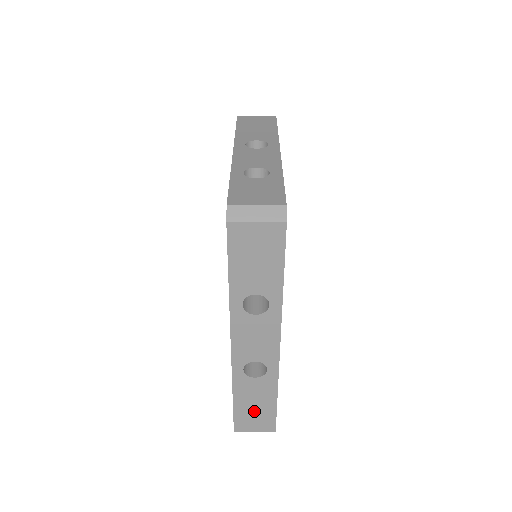
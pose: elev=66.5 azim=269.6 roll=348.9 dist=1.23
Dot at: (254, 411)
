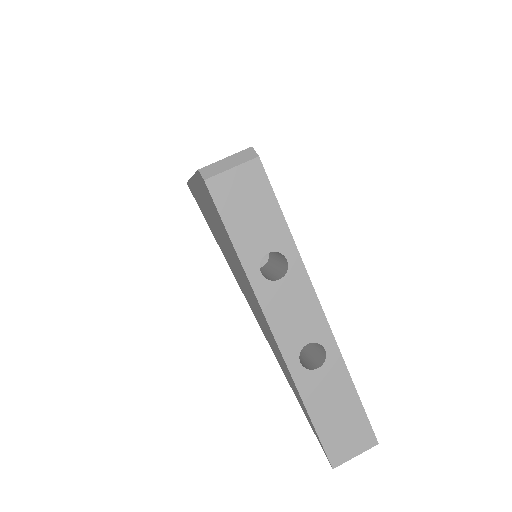
Dot at: (340, 422)
